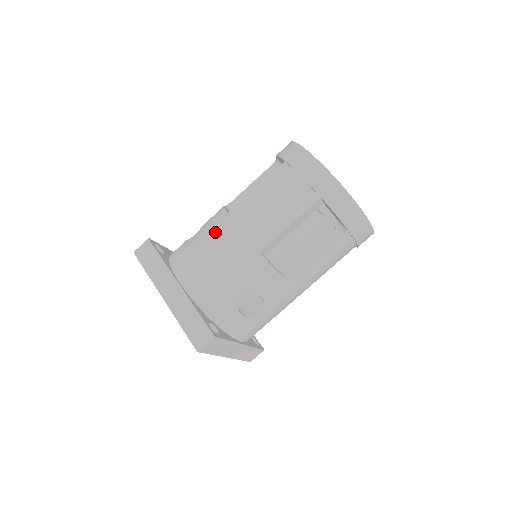
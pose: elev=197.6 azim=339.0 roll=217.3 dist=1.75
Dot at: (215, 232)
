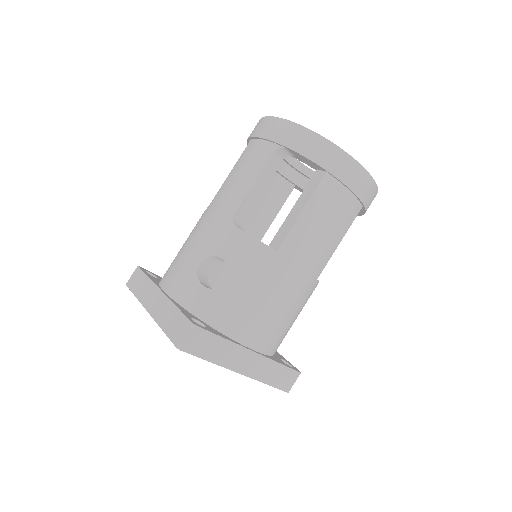
Dot at: (272, 280)
